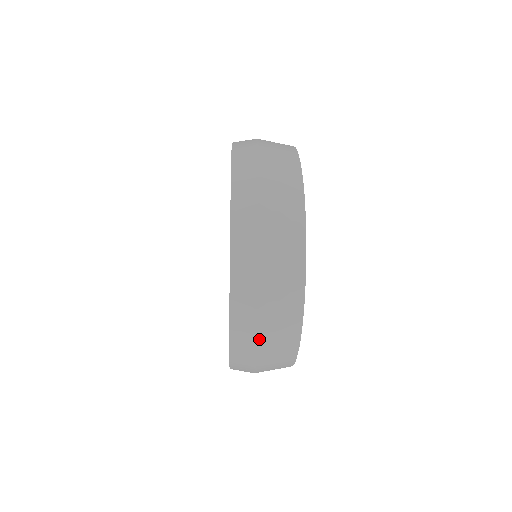
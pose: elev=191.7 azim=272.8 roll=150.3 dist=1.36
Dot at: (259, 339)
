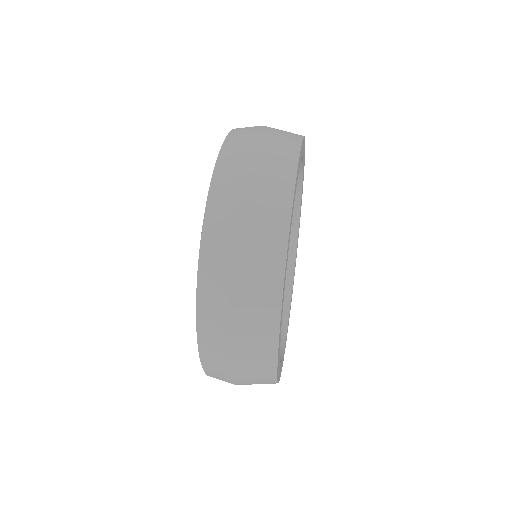
Dot at: (232, 378)
